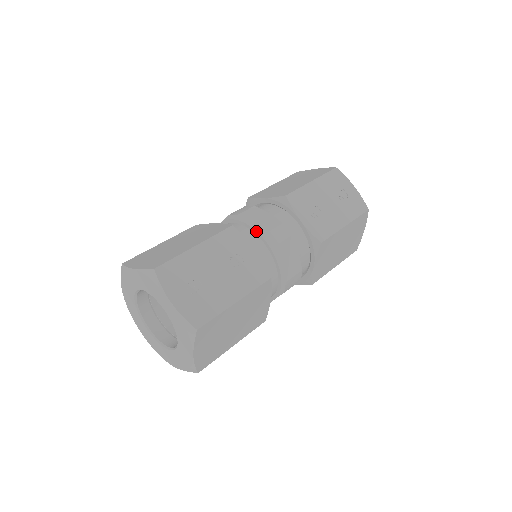
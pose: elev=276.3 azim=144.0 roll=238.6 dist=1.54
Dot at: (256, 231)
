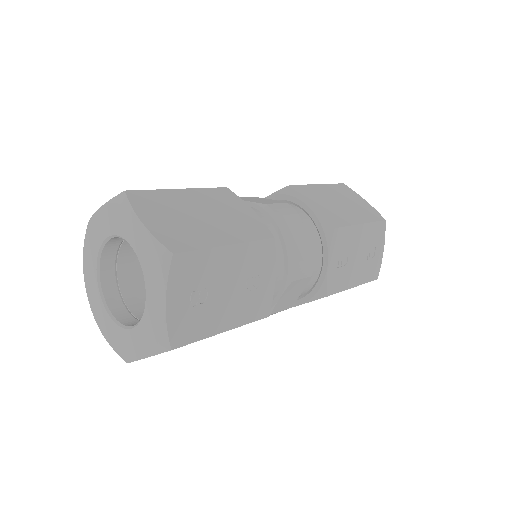
Dot at: (287, 252)
